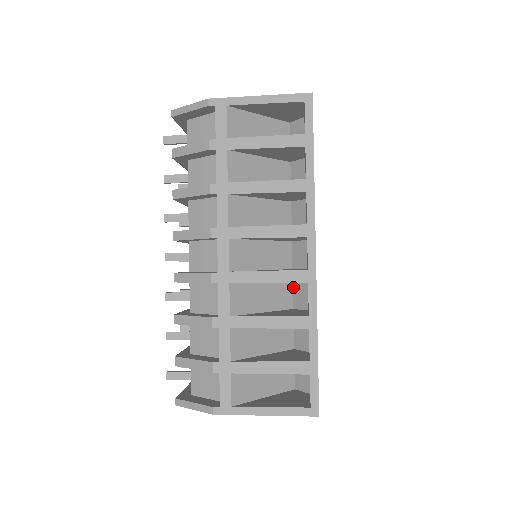
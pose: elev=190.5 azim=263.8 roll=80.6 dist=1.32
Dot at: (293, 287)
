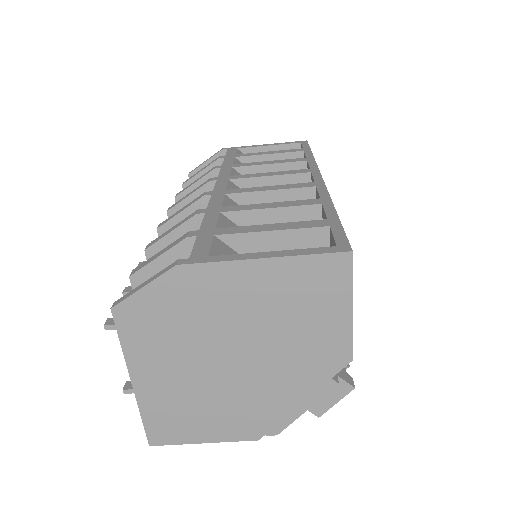
Dot at: occluded
